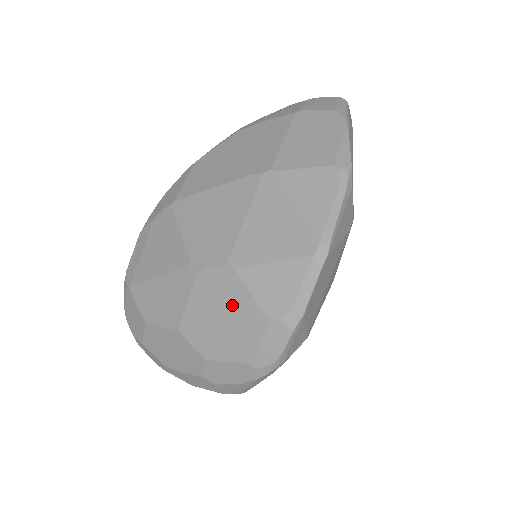
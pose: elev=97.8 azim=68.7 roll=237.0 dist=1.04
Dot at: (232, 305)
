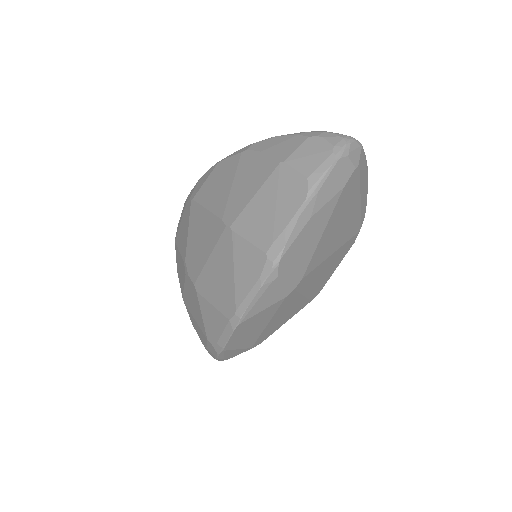
Dot at: (196, 311)
